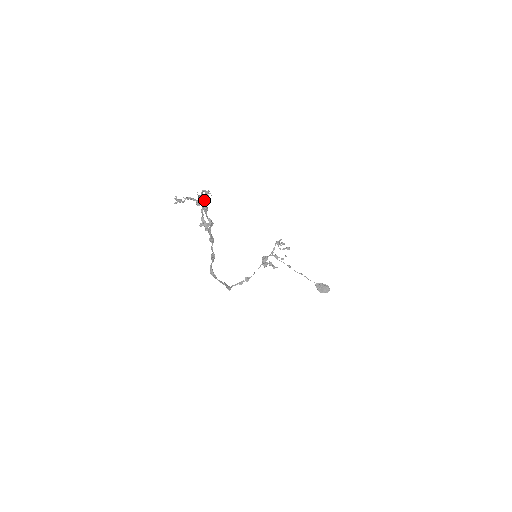
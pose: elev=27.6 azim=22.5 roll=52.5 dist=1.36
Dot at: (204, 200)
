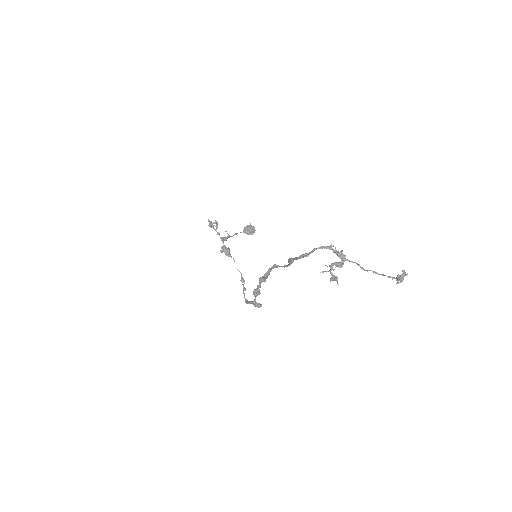
Dot at: (344, 257)
